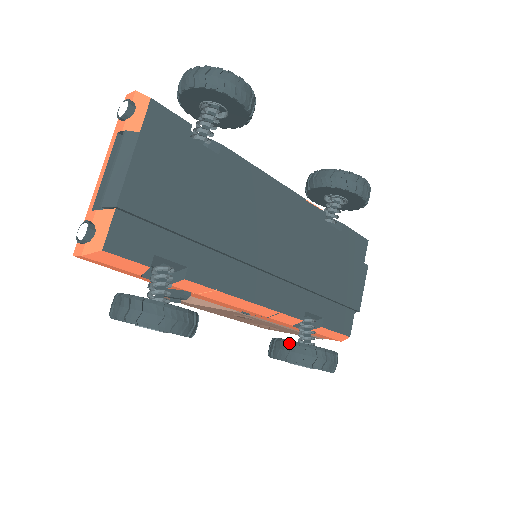
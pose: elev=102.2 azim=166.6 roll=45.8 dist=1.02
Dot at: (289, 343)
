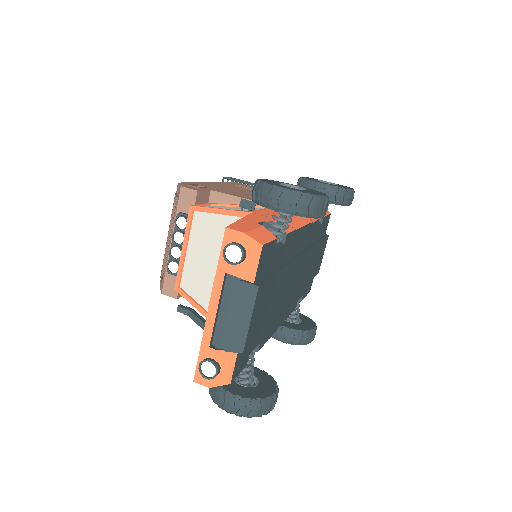
Dot at: (289, 331)
